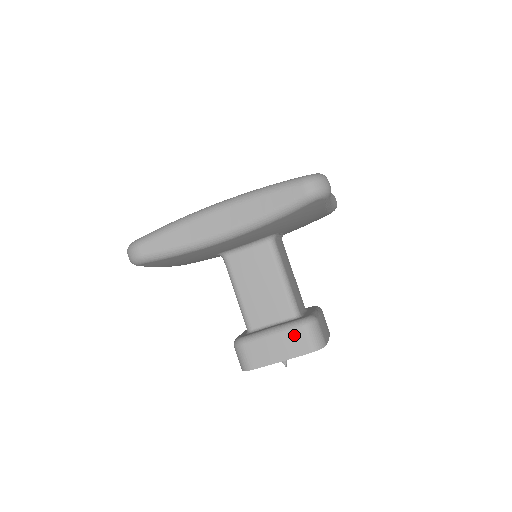
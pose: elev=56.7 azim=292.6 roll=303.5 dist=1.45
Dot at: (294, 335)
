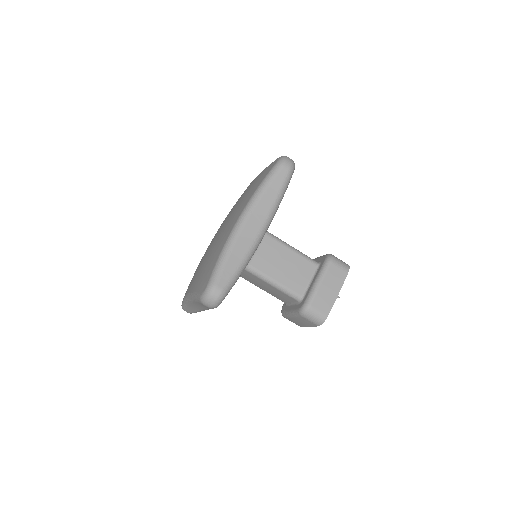
Dot at: (332, 271)
